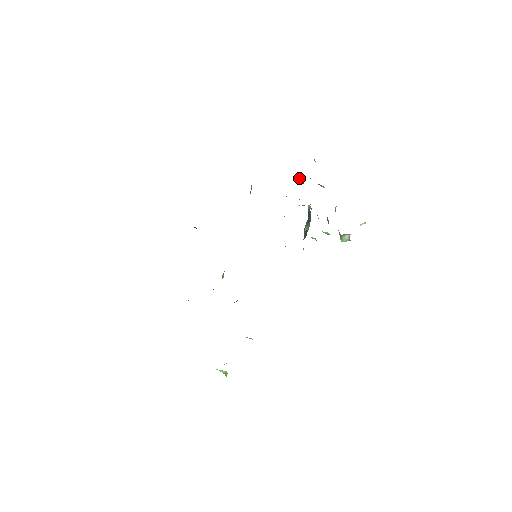
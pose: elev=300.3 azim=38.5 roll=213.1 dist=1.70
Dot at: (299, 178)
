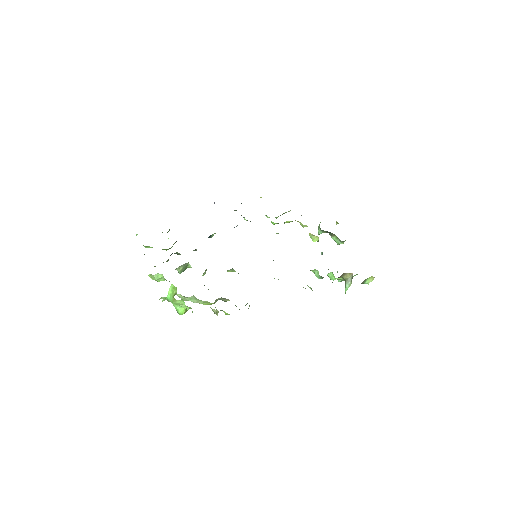
Dot at: (318, 227)
